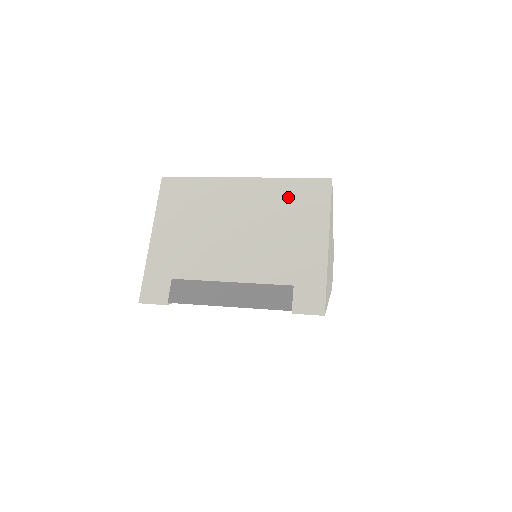
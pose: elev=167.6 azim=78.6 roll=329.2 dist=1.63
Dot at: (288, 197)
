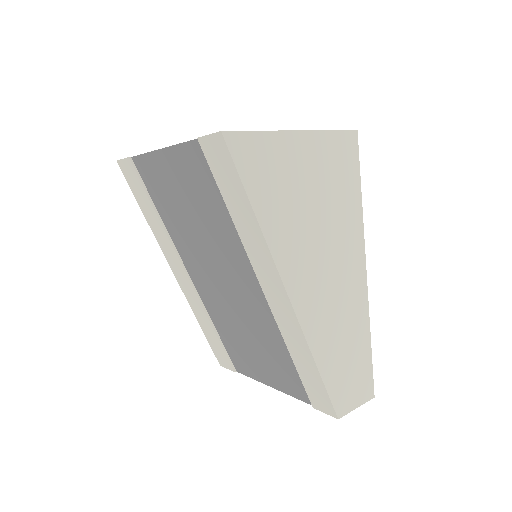
Dot at: occluded
